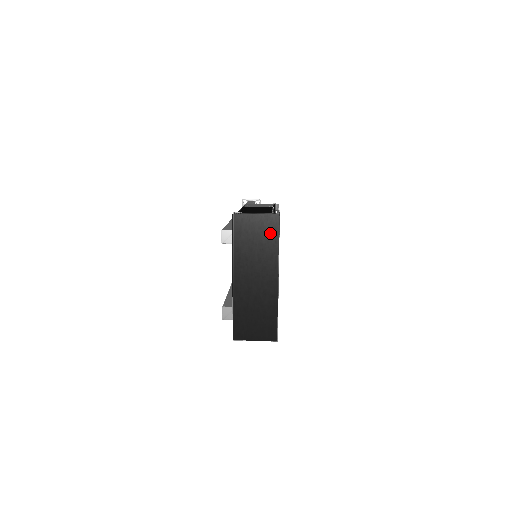
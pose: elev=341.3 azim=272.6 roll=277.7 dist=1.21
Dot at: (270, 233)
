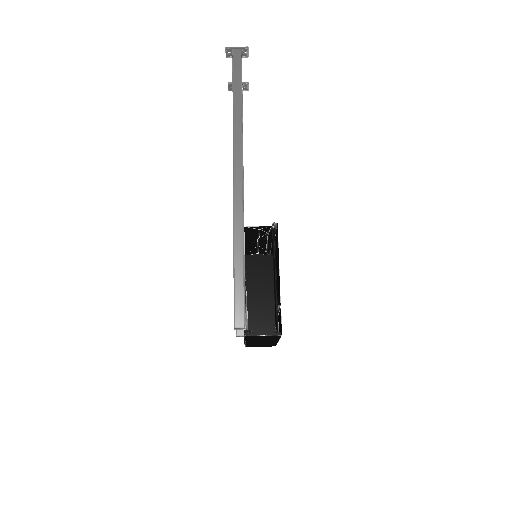
Dot at: (274, 338)
